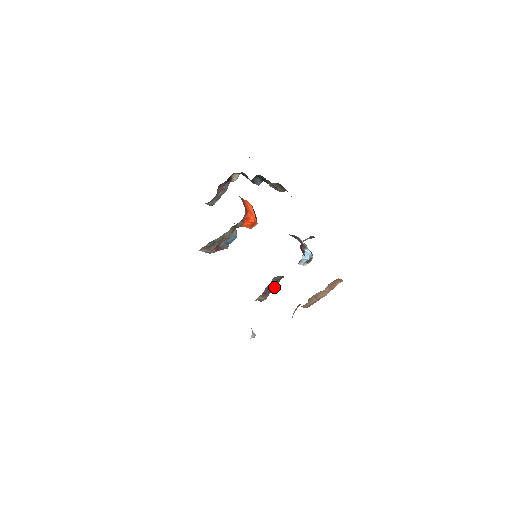
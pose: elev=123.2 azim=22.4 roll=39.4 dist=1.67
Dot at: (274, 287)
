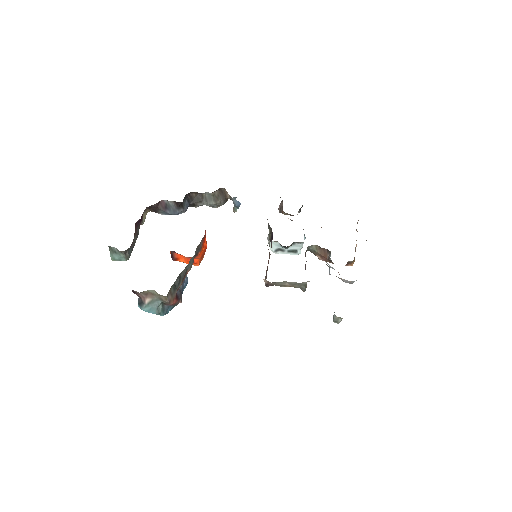
Dot at: occluded
